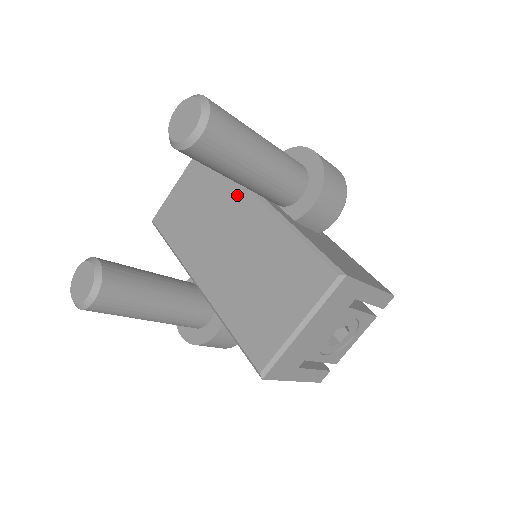
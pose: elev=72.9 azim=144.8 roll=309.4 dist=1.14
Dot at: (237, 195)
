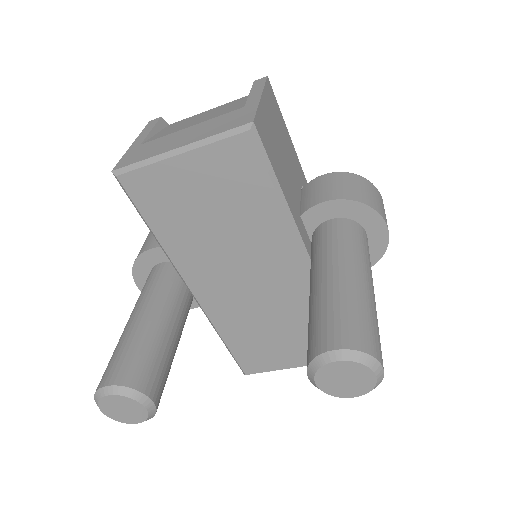
Dot at: (283, 246)
